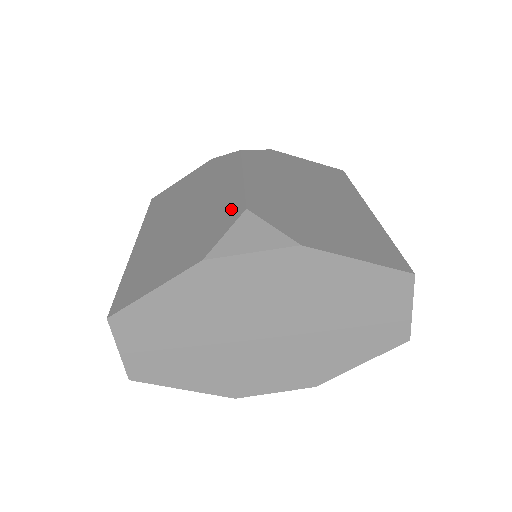
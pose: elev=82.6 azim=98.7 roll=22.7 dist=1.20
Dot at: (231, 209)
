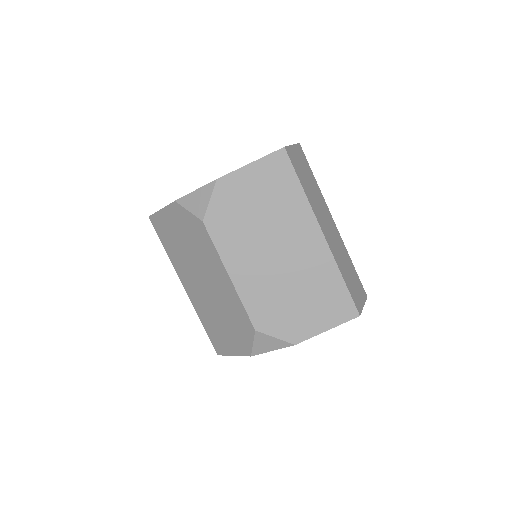
Dot at: (244, 320)
